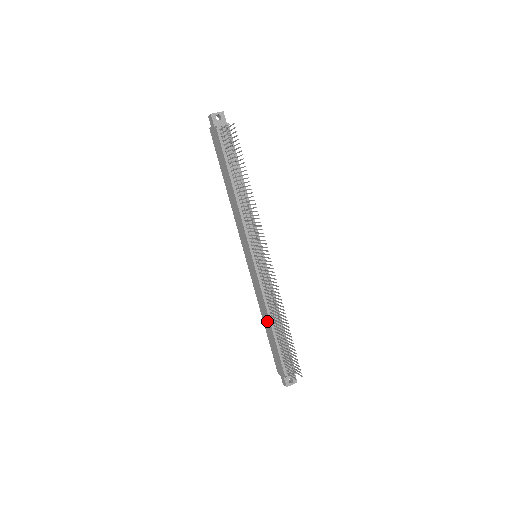
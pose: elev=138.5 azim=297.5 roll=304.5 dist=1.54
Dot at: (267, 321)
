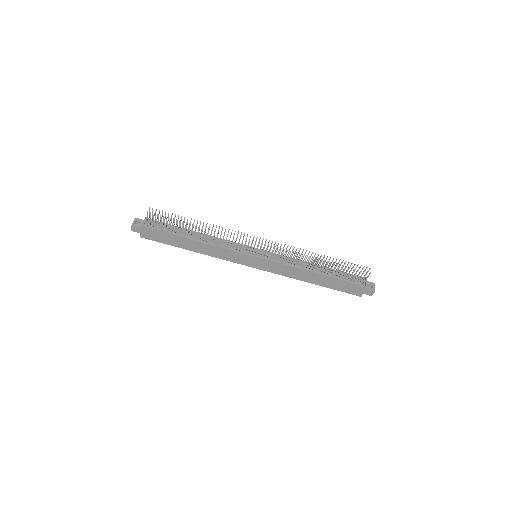
Dot at: (312, 277)
